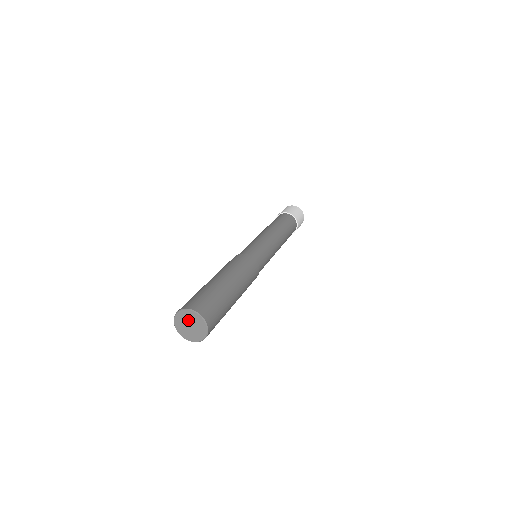
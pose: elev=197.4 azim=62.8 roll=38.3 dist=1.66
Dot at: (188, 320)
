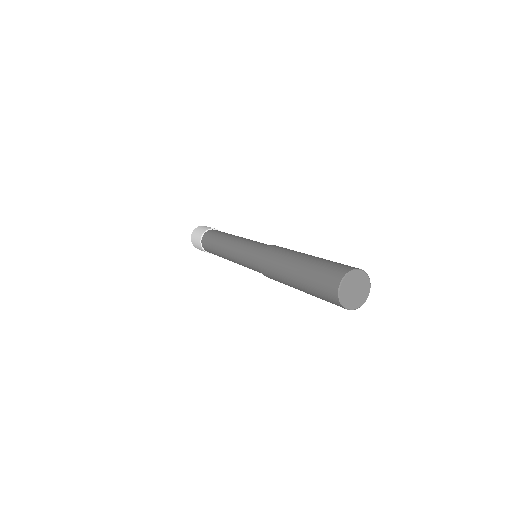
Dot at: (356, 282)
